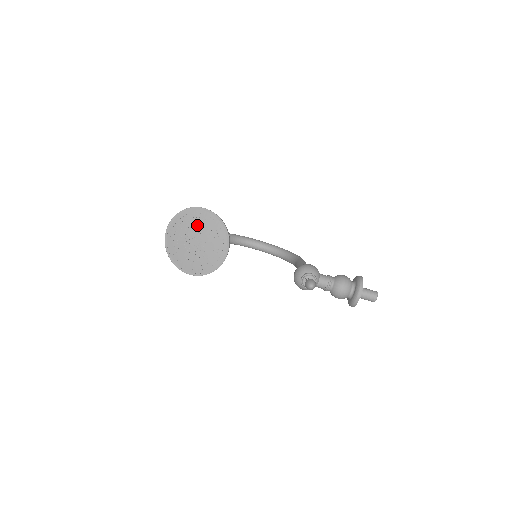
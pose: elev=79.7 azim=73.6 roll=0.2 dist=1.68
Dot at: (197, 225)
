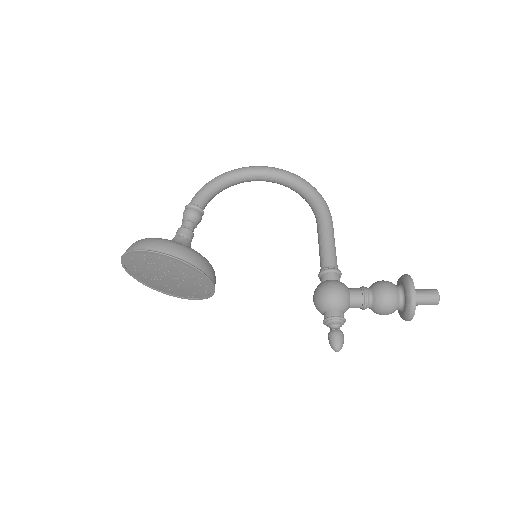
Dot at: (158, 267)
